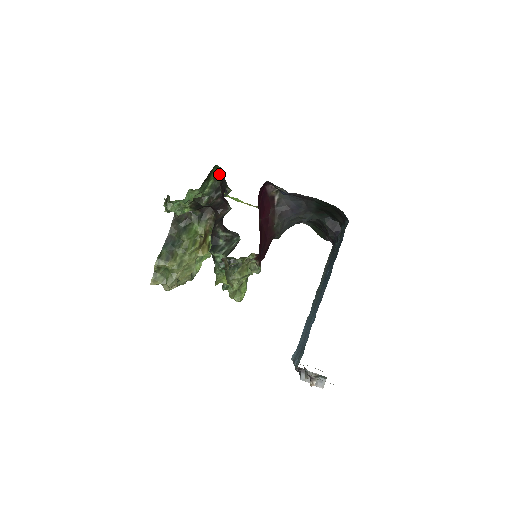
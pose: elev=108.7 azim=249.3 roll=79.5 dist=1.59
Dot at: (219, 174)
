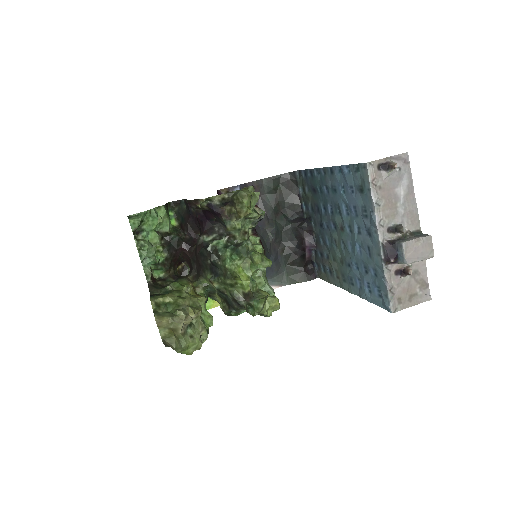
Dot at: occluded
